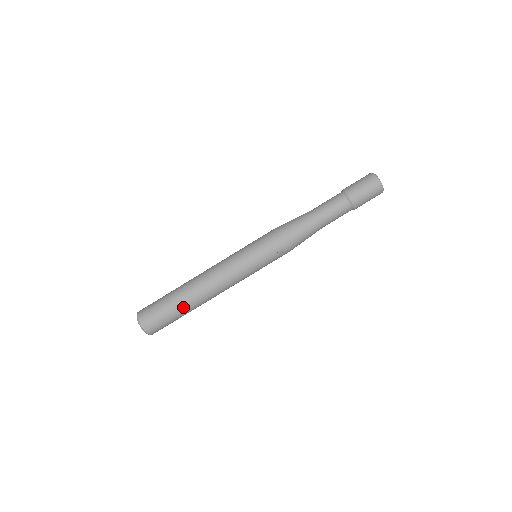
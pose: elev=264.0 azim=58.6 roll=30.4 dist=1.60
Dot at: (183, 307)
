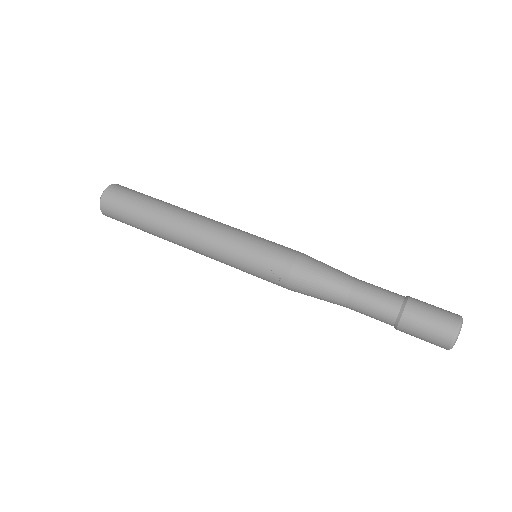
Dot at: (147, 221)
